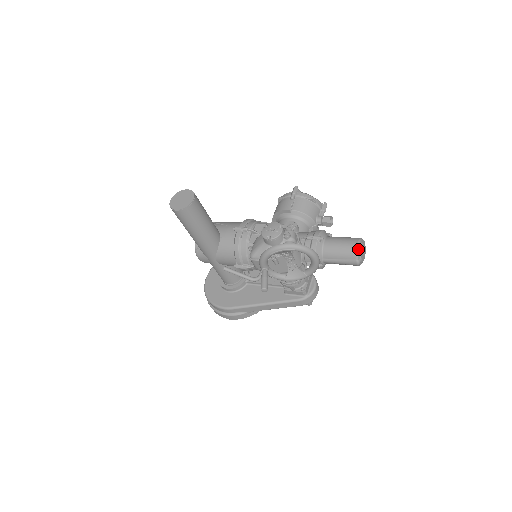
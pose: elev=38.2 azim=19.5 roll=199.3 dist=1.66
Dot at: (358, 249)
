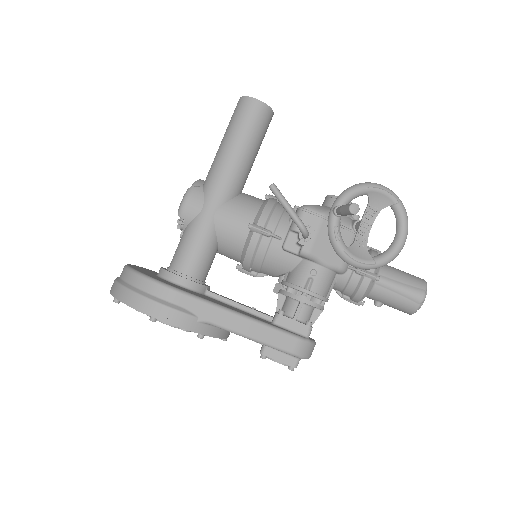
Dot at: (426, 282)
